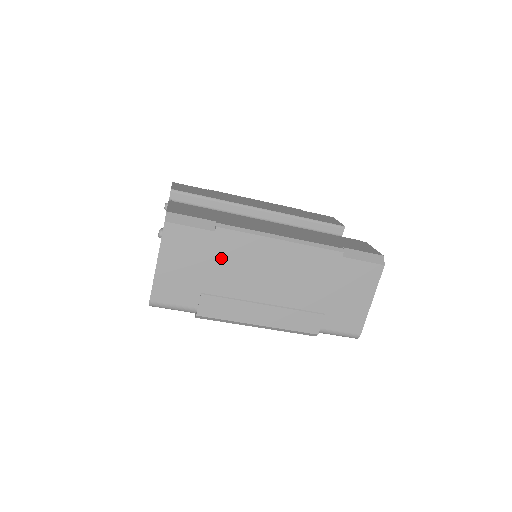
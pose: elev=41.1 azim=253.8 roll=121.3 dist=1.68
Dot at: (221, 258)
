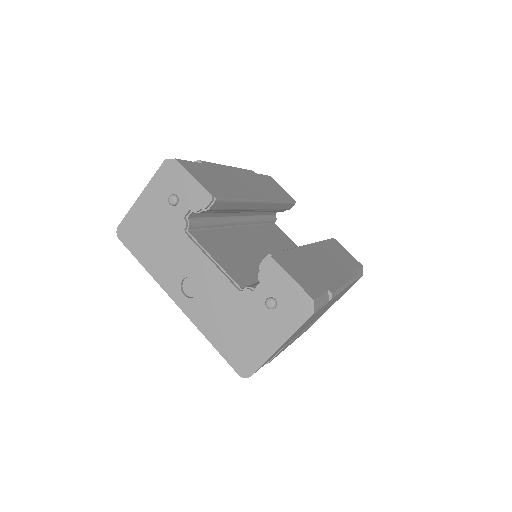
Dot at: occluded
